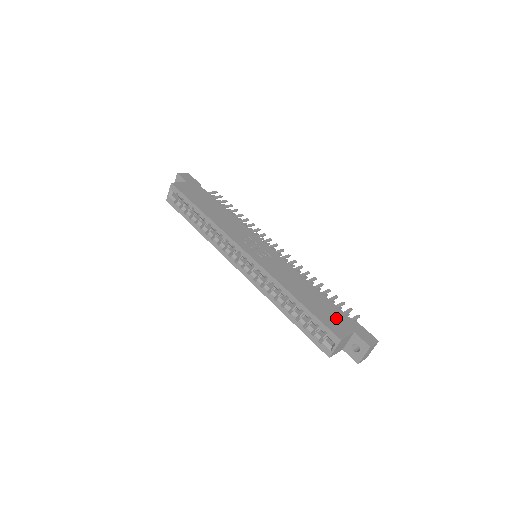
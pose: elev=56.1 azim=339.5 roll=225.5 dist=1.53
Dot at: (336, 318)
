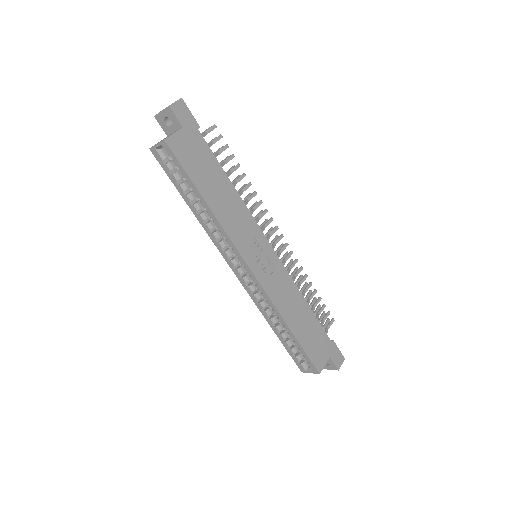
Dot at: (319, 345)
